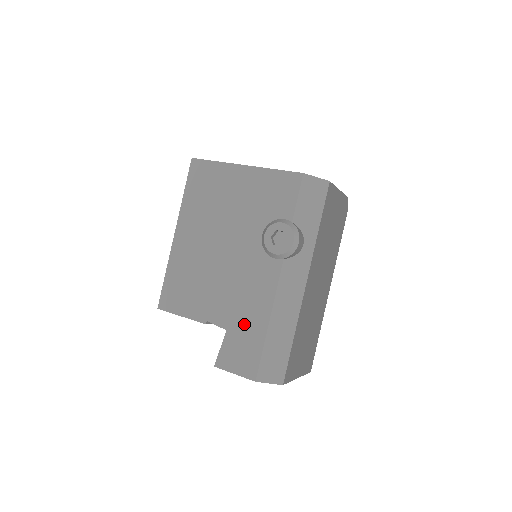
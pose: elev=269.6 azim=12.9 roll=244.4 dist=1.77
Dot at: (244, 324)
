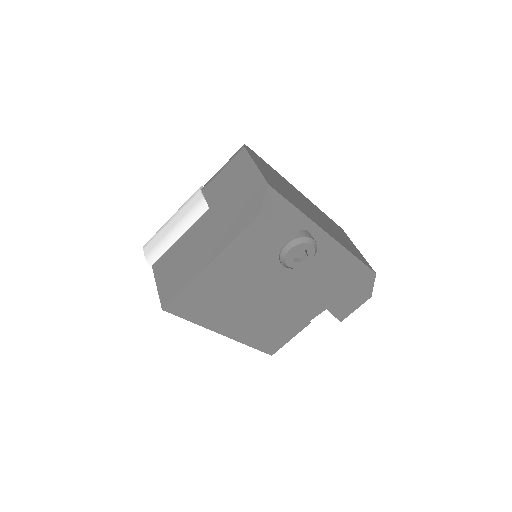
Dot at: (333, 296)
